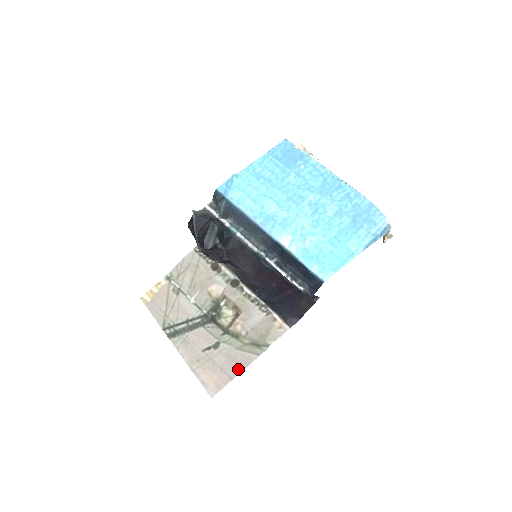
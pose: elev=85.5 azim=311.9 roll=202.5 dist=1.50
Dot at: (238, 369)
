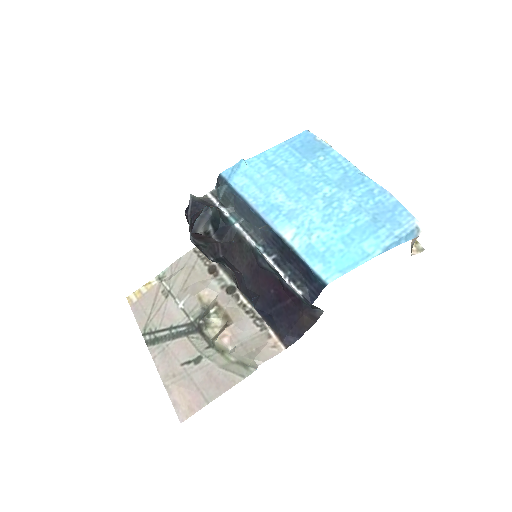
Dot at: (217, 391)
